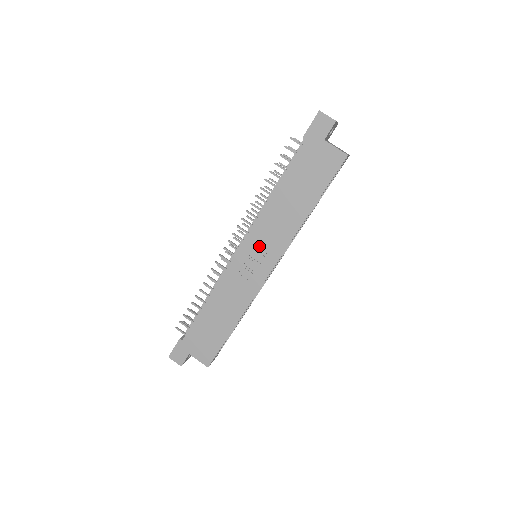
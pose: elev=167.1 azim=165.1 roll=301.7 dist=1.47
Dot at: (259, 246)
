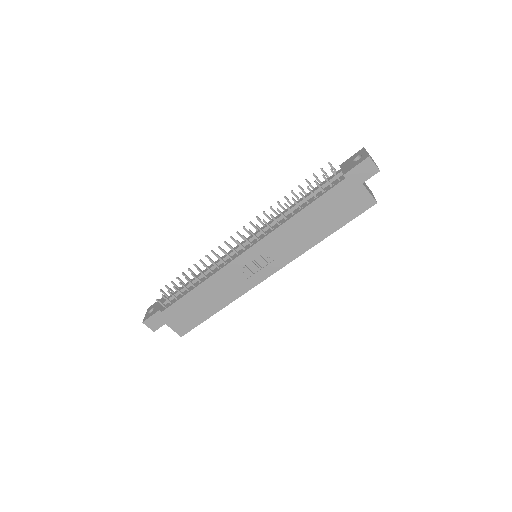
Dot at: (266, 254)
